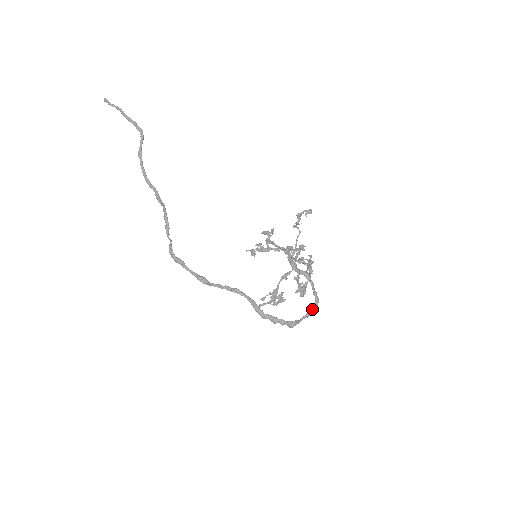
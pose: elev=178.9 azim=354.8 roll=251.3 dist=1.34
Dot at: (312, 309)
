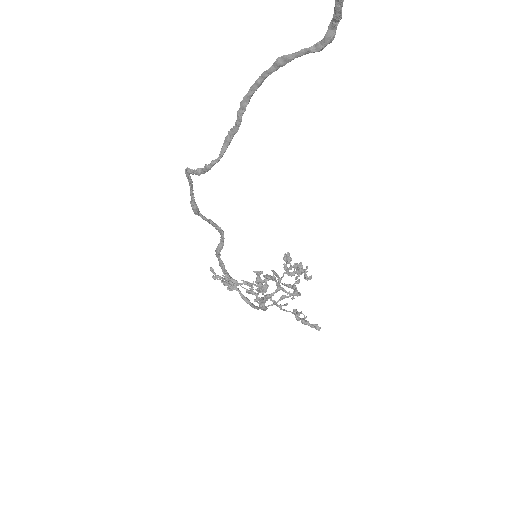
Dot at: (246, 302)
